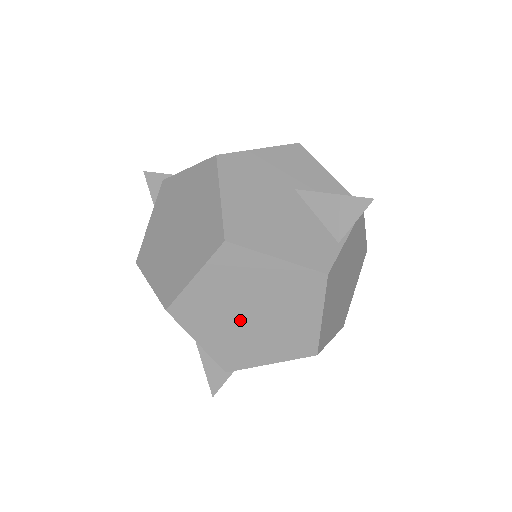
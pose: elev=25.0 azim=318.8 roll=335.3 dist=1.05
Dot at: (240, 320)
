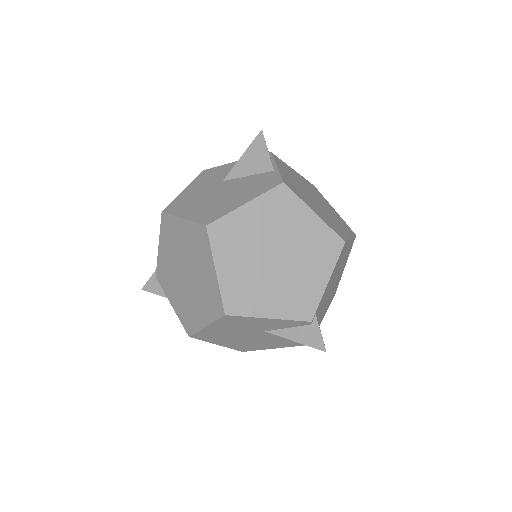
Dot at: (274, 270)
